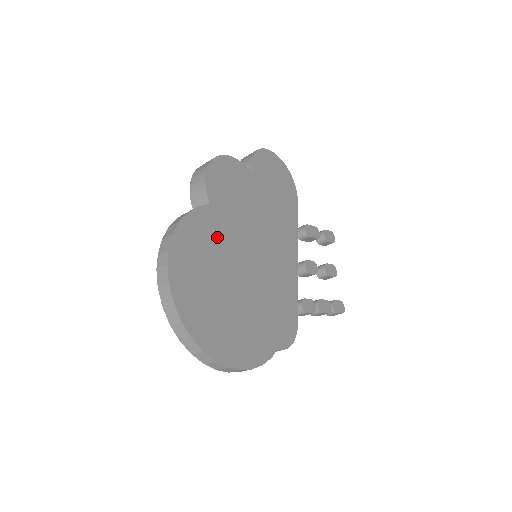
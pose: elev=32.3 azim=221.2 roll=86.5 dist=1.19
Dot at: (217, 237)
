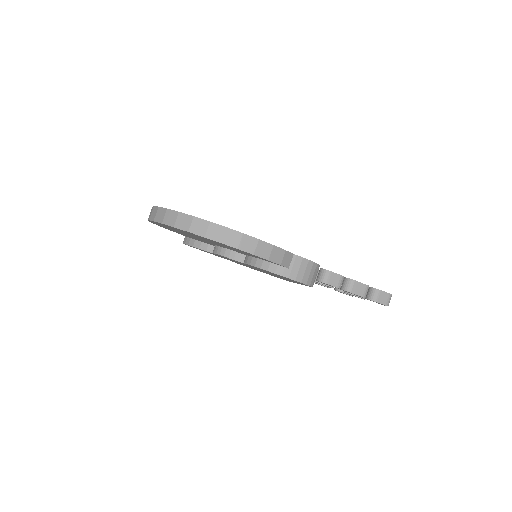
Dot at: occluded
